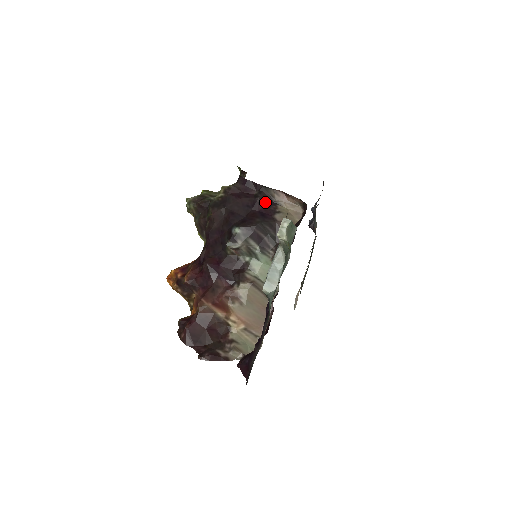
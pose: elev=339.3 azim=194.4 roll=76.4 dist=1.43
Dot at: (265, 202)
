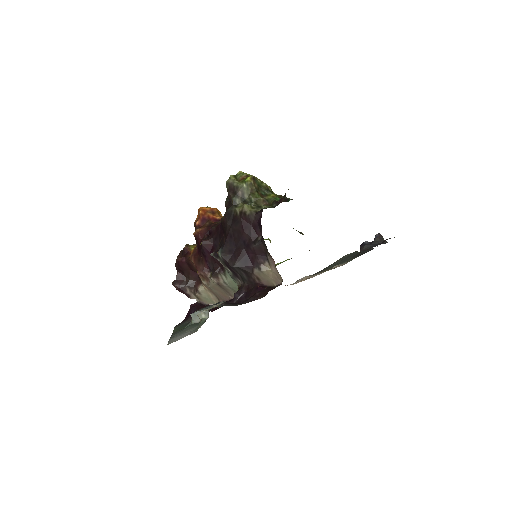
Dot at: (257, 252)
